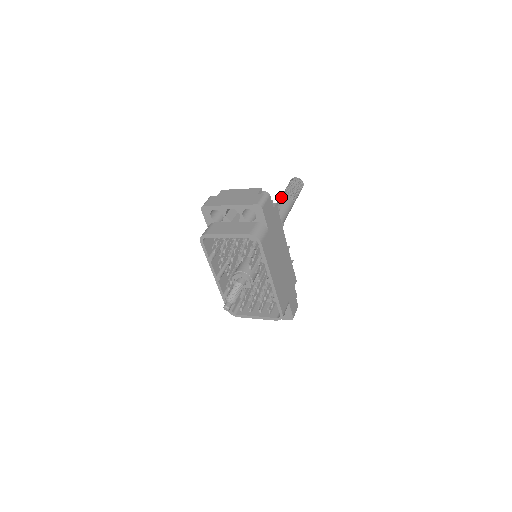
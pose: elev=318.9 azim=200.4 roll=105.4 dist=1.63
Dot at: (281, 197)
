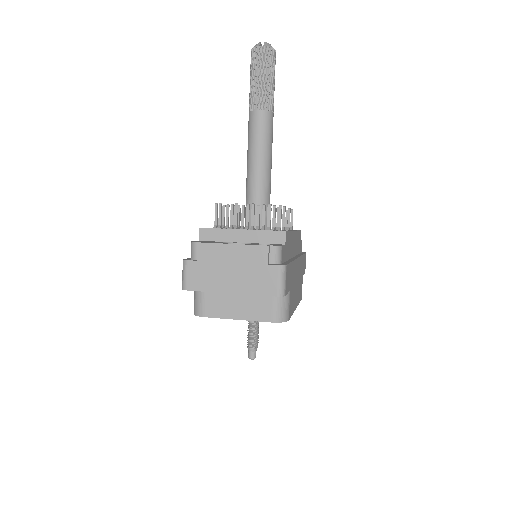
Dot at: (253, 114)
